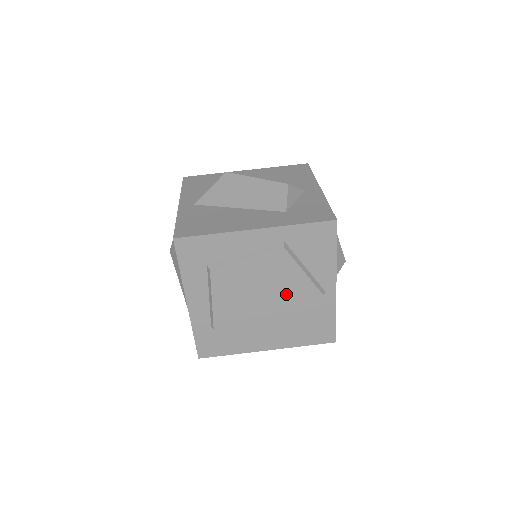
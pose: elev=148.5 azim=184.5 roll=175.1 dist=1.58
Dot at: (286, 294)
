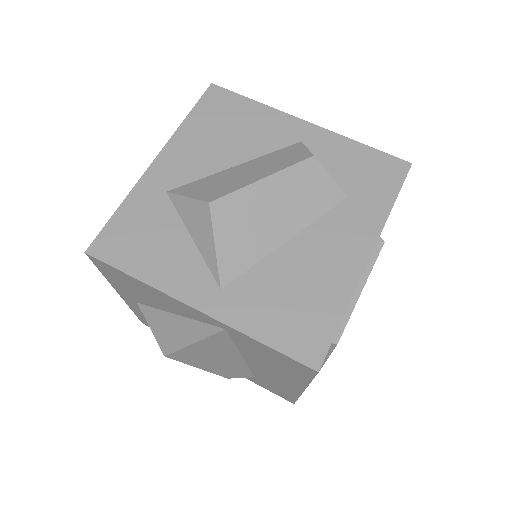
Dot at: occluded
